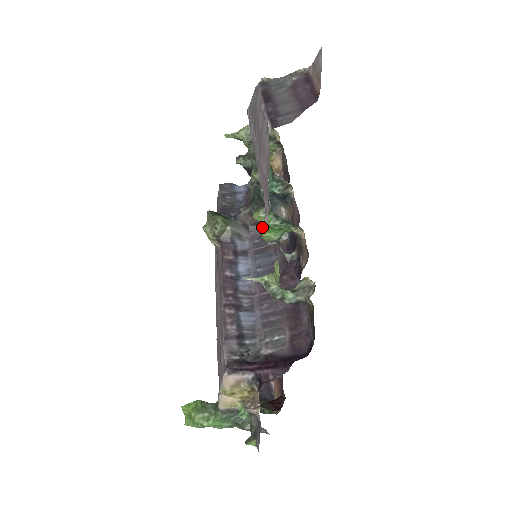
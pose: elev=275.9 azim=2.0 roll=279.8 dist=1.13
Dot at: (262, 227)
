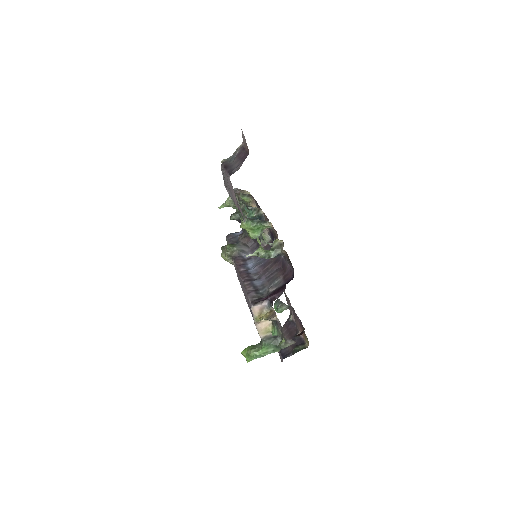
Dot at: (248, 232)
